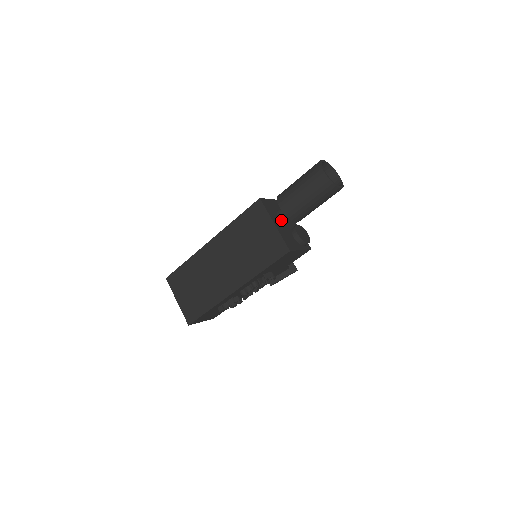
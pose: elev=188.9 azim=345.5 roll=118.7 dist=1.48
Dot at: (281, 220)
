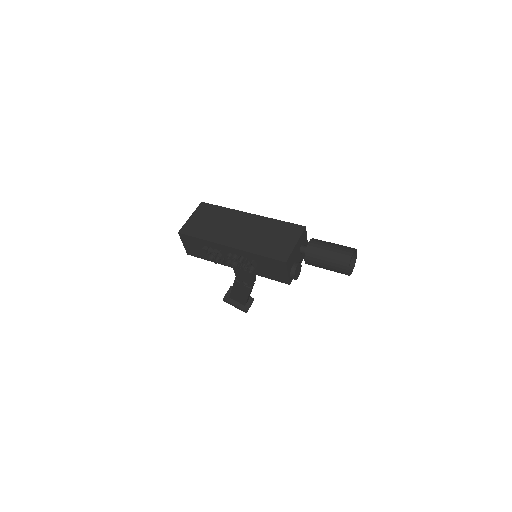
Dot at: (299, 250)
